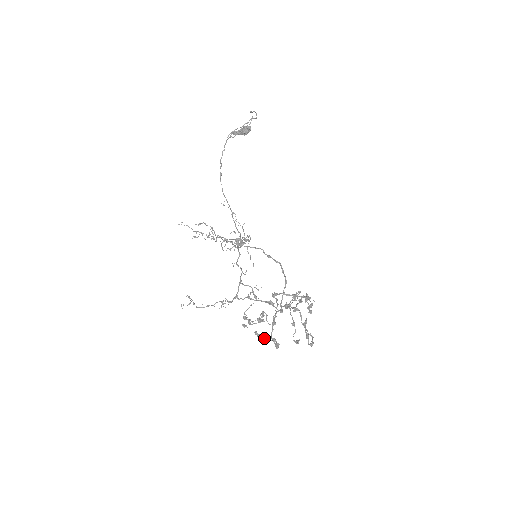
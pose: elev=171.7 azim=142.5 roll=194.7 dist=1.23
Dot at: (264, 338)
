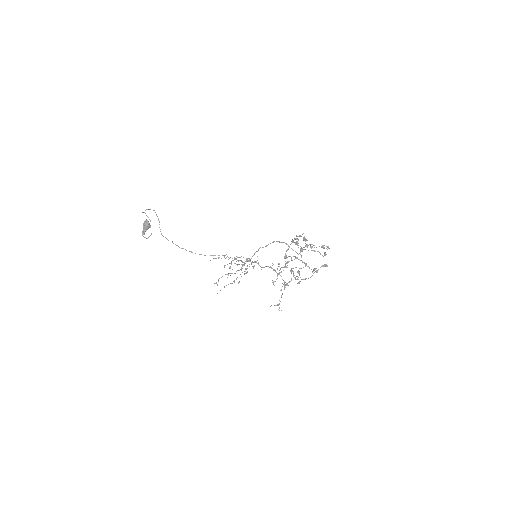
Dot at: occluded
